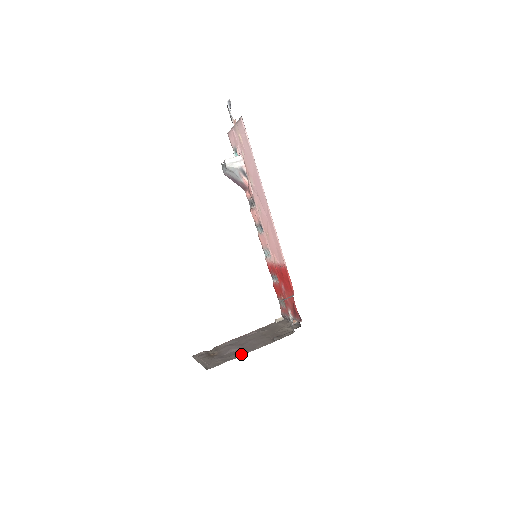
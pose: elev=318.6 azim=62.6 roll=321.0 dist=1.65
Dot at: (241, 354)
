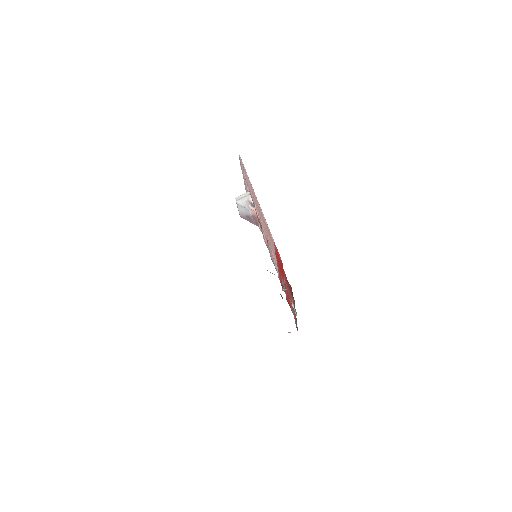
Dot at: occluded
